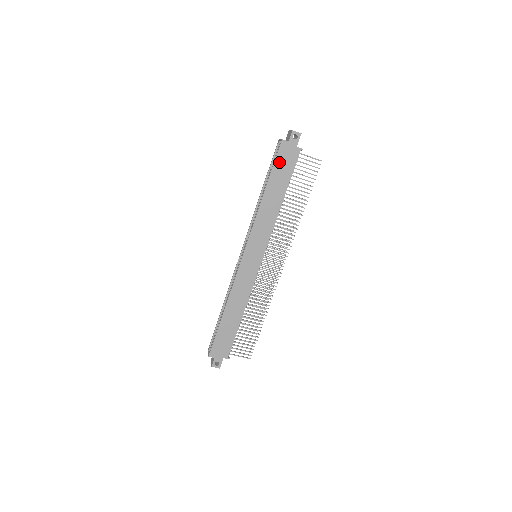
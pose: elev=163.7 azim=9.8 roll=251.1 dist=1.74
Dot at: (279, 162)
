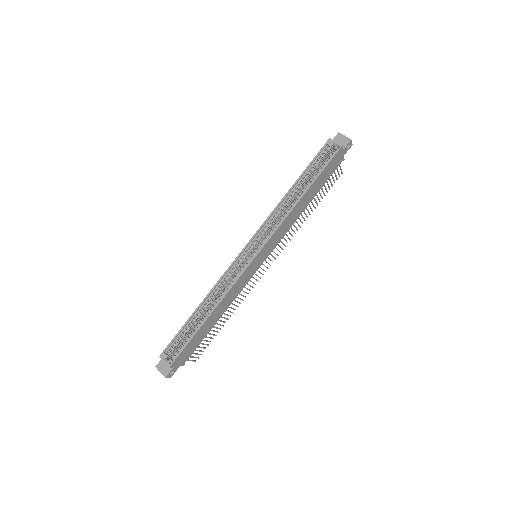
Dot at: (328, 167)
